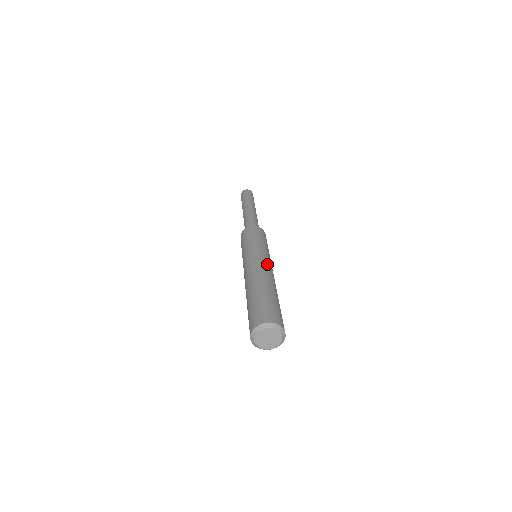
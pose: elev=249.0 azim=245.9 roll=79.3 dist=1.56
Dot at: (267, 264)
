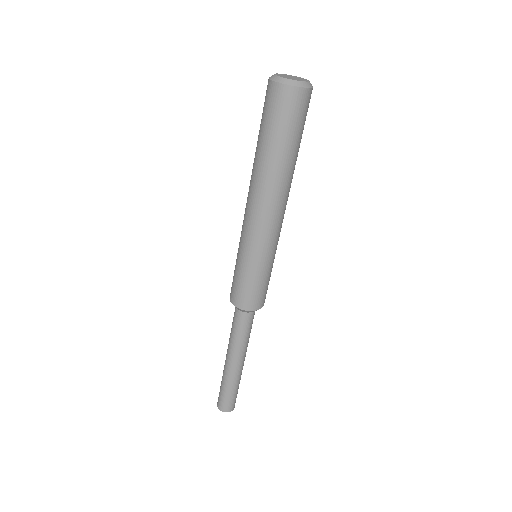
Dot at: occluded
